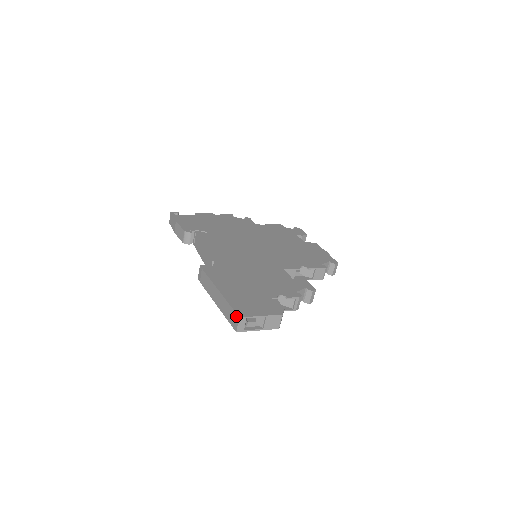
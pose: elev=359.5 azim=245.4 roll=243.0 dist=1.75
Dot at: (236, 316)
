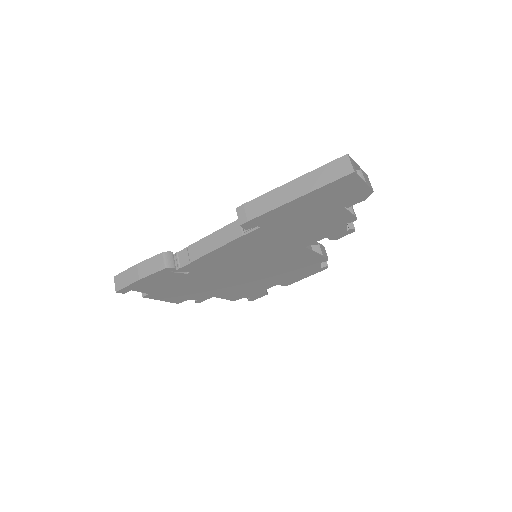
Dot at: (342, 159)
